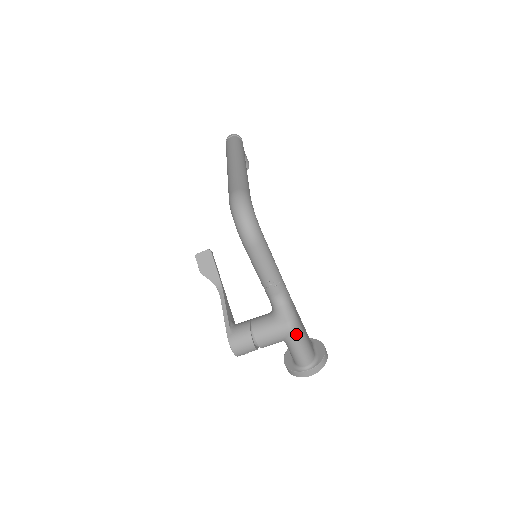
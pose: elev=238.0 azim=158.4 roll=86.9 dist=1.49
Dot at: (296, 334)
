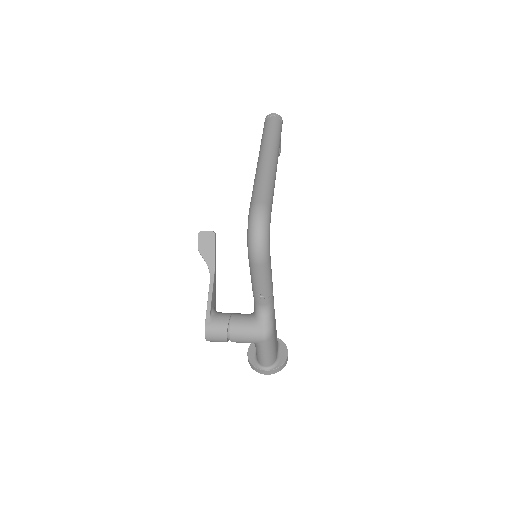
Dot at: (267, 343)
